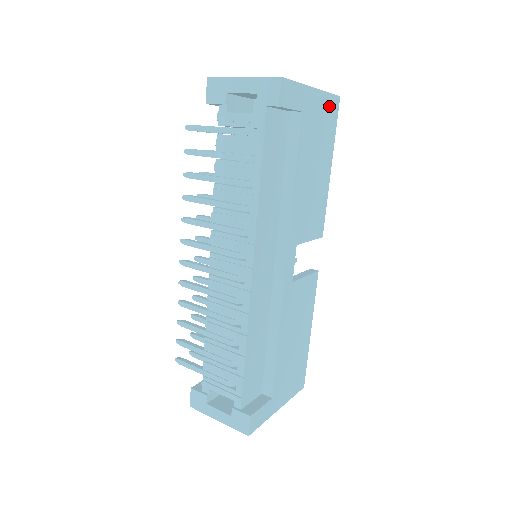
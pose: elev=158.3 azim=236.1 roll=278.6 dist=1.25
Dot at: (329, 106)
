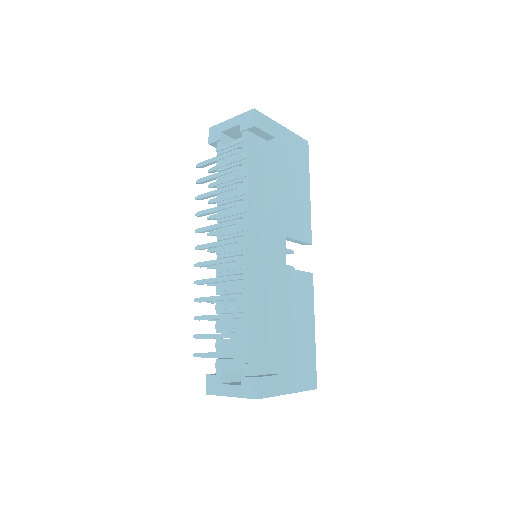
Dot at: (299, 144)
